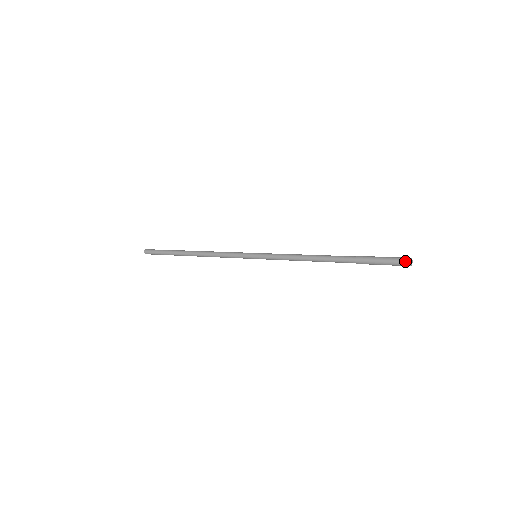
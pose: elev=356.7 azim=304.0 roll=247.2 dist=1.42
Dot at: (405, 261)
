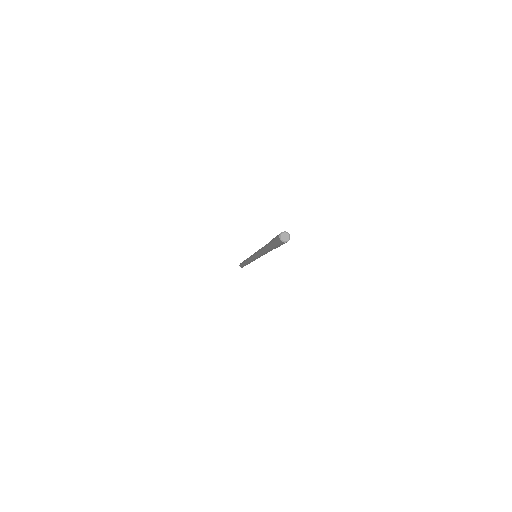
Dot at: (278, 239)
